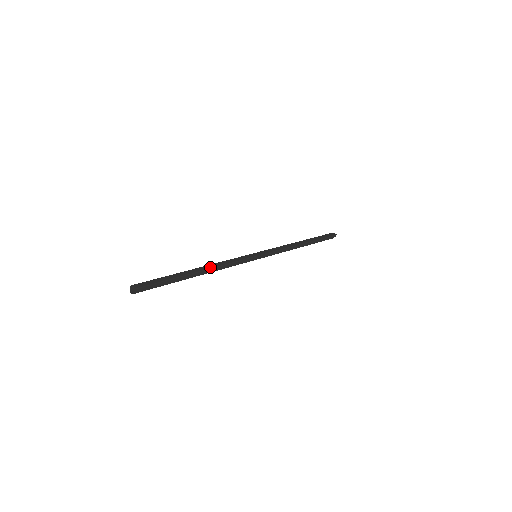
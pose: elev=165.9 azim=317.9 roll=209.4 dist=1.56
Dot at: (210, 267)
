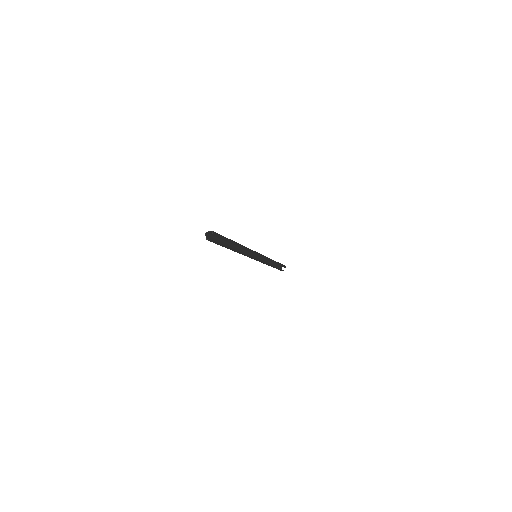
Dot at: (240, 245)
